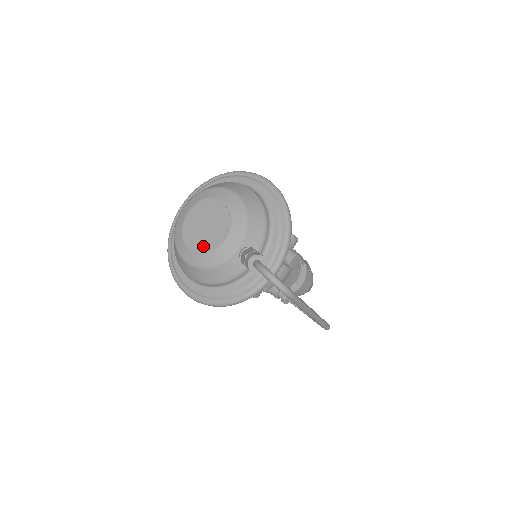
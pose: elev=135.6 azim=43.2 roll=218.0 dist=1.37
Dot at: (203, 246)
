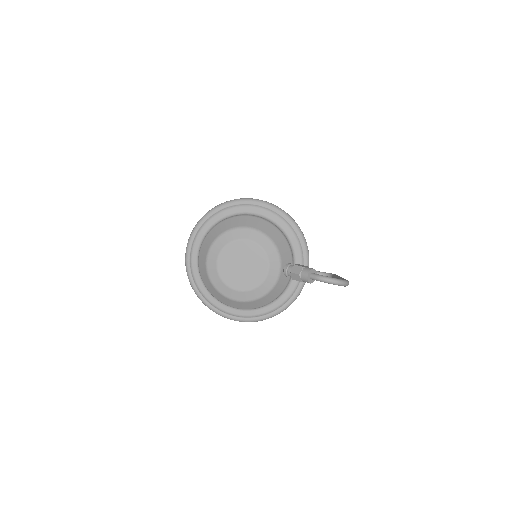
Dot at: (251, 283)
